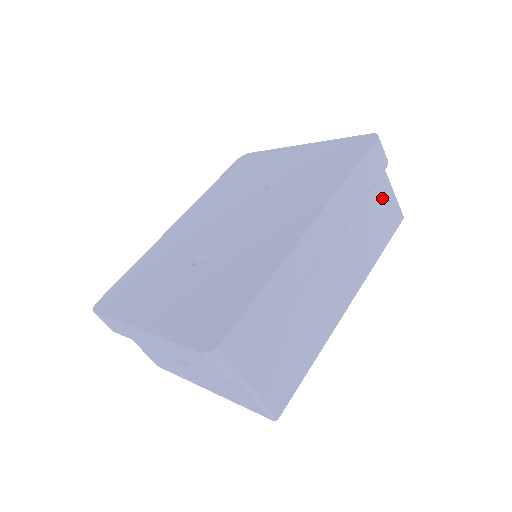
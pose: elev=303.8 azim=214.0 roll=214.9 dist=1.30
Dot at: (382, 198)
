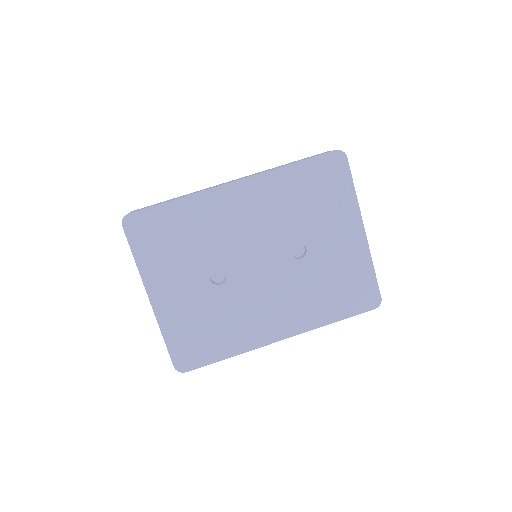
Dot at: occluded
